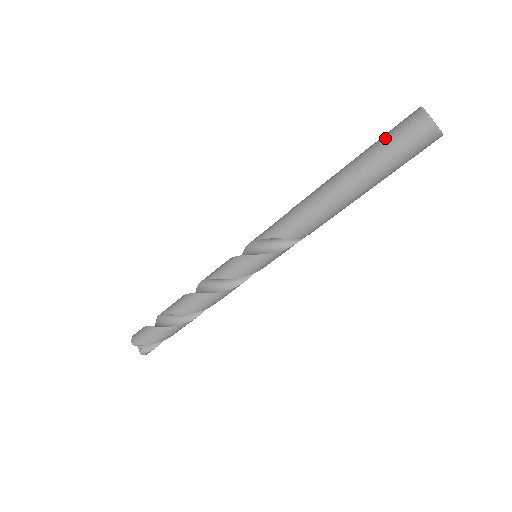
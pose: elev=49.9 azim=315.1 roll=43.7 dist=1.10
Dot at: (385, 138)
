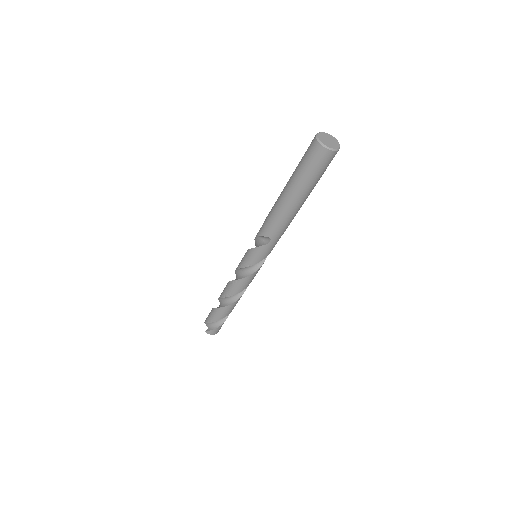
Dot at: occluded
